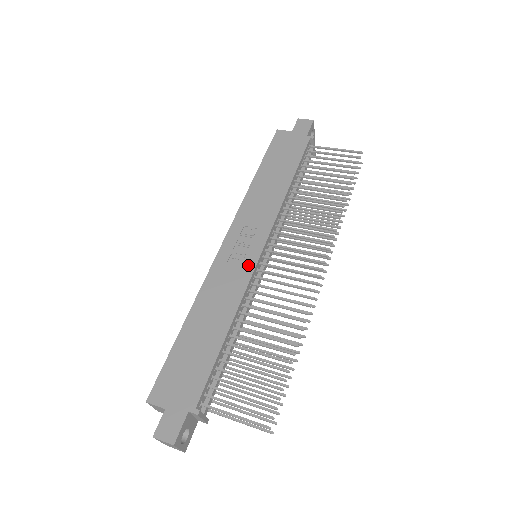
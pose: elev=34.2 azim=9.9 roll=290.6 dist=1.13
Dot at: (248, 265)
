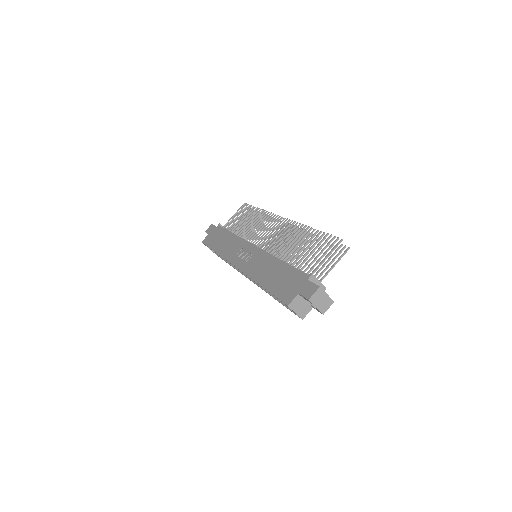
Dot at: (256, 252)
